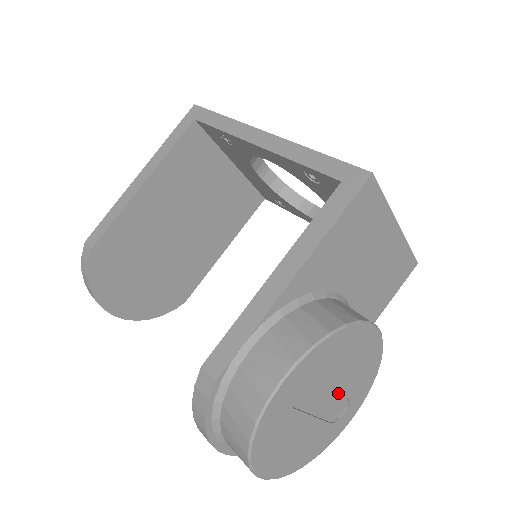
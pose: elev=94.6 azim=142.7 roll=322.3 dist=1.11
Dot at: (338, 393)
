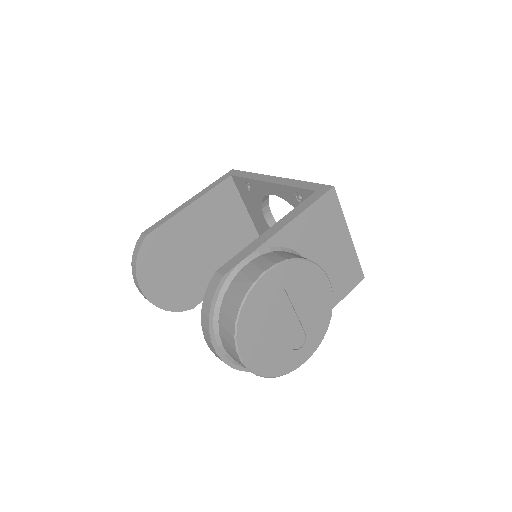
Dot at: (299, 322)
